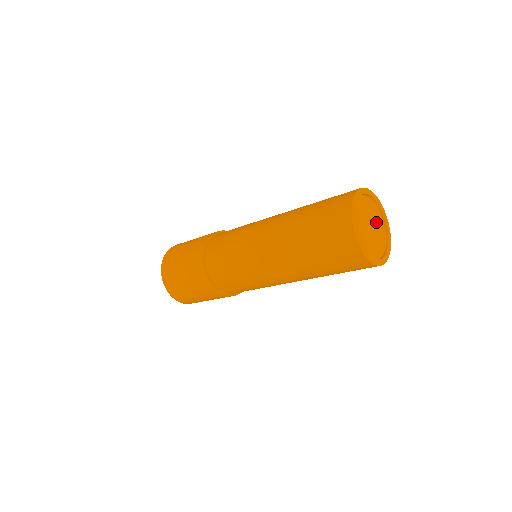
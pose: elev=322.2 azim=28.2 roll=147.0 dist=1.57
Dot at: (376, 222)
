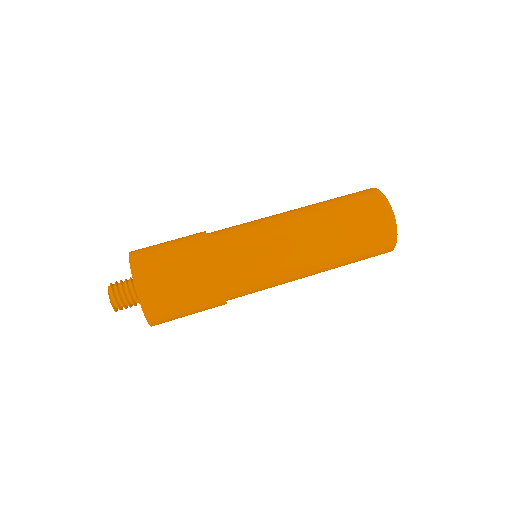
Dot at: occluded
